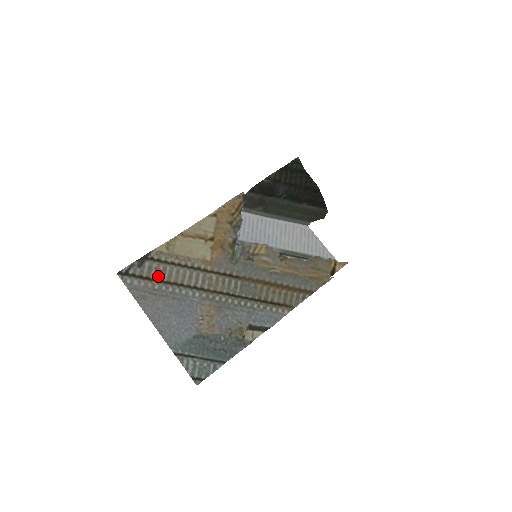
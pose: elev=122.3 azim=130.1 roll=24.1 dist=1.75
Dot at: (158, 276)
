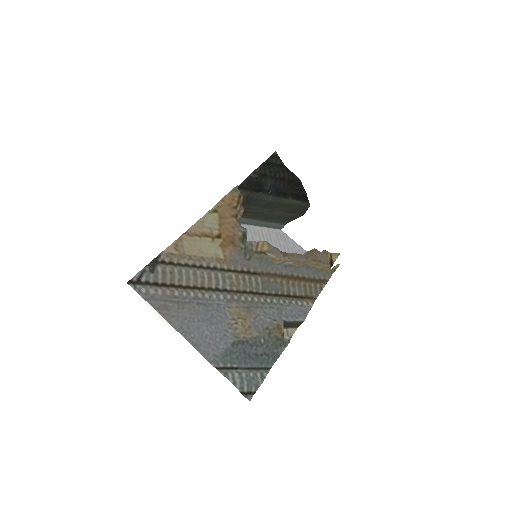
Dot at: (175, 281)
